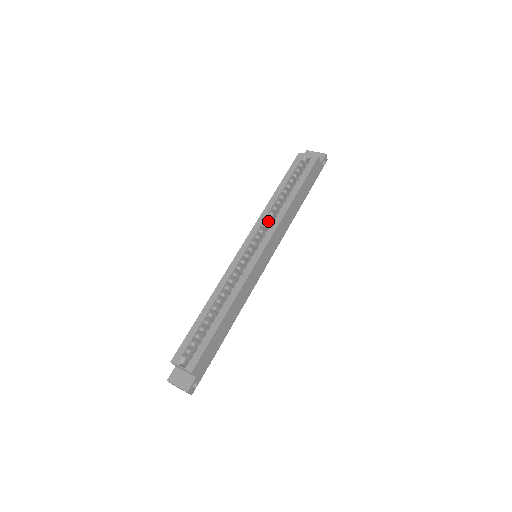
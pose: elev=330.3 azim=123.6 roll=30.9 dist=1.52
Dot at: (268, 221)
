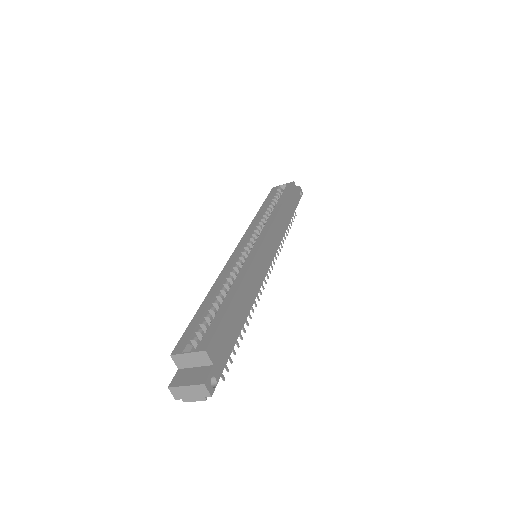
Dot at: (260, 226)
